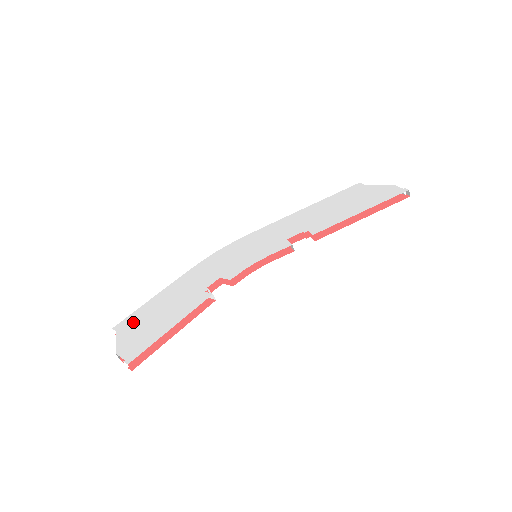
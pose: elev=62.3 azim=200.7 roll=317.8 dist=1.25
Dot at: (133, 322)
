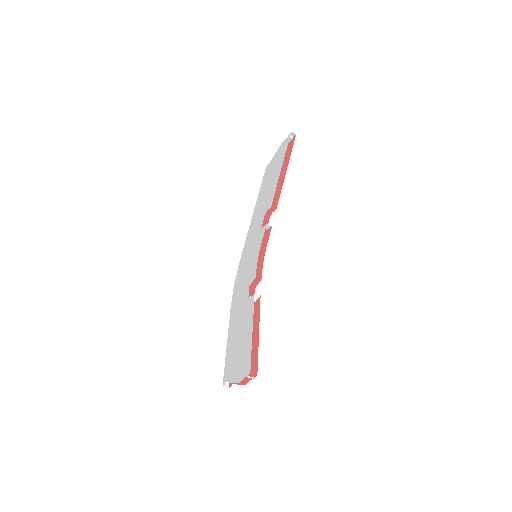
Dot at: (230, 366)
